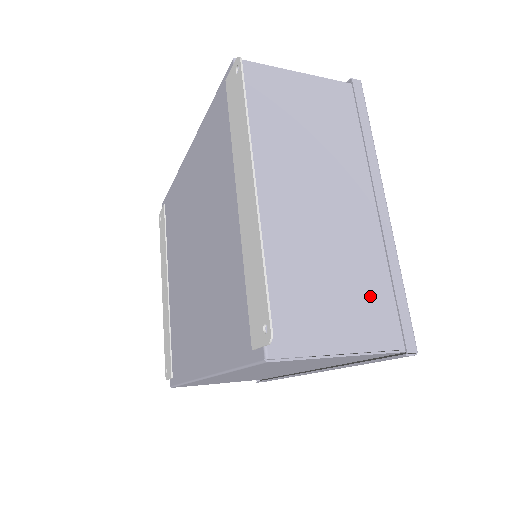
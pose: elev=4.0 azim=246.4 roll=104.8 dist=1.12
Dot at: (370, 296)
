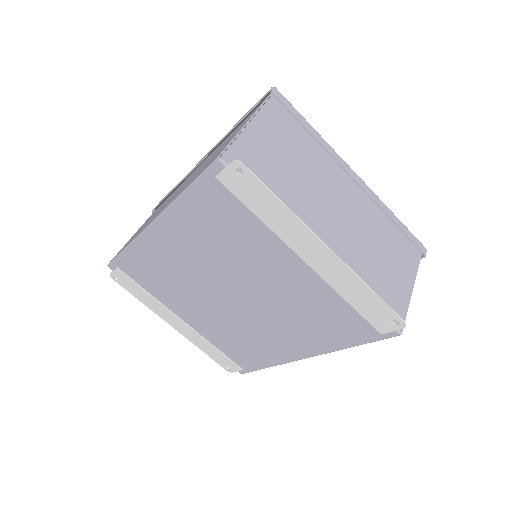
Dot at: (394, 243)
